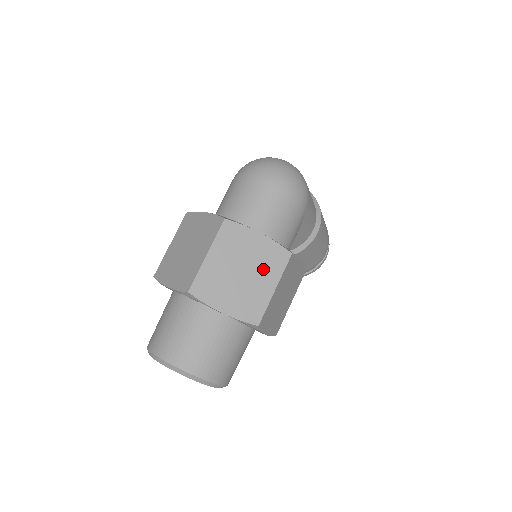
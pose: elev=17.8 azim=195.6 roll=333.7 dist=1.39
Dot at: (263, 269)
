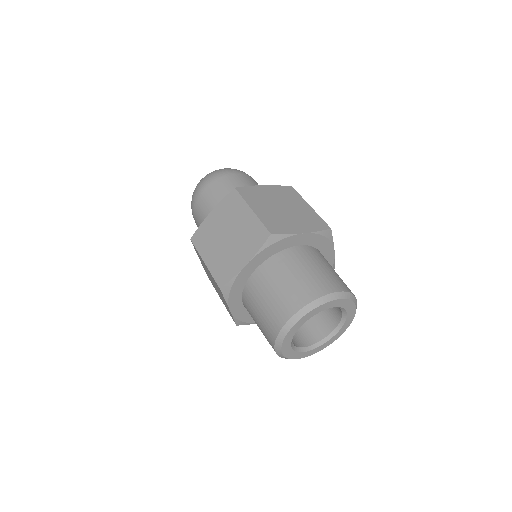
Dot at: (290, 201)
